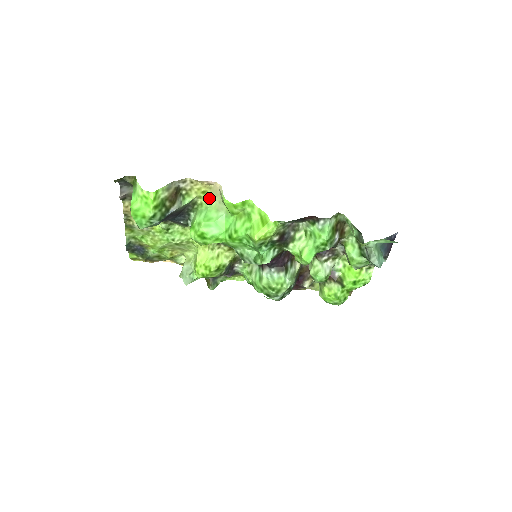
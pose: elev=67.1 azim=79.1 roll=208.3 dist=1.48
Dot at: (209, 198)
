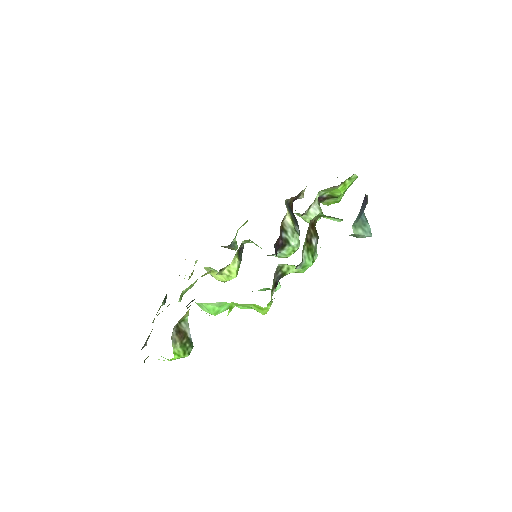
Dot at: occluded
